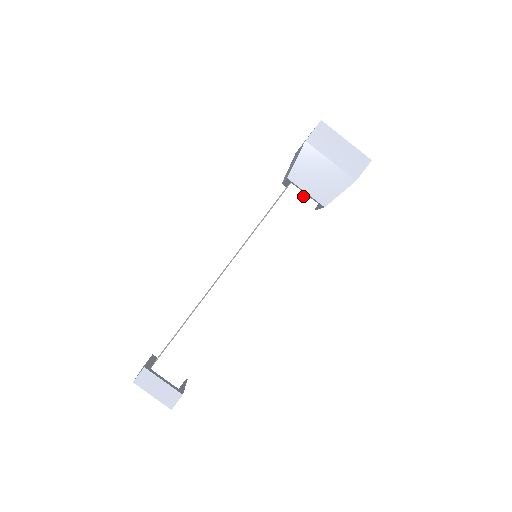
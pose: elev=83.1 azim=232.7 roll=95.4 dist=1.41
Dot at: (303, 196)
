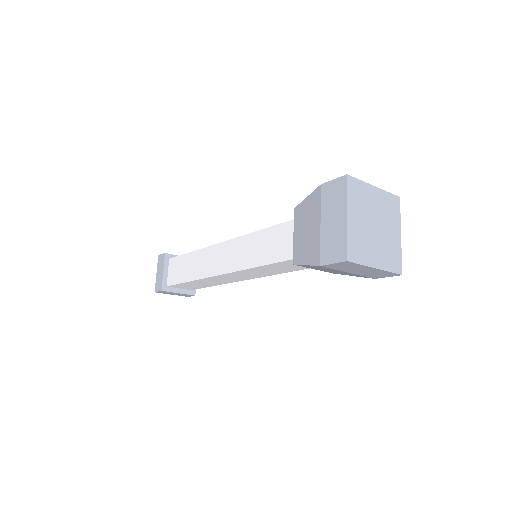
Dot at: occluded
